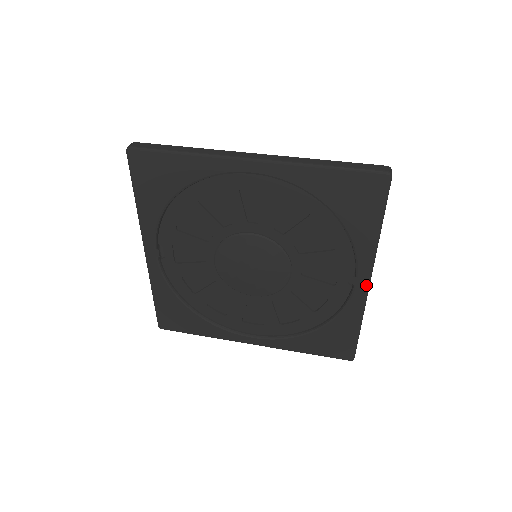
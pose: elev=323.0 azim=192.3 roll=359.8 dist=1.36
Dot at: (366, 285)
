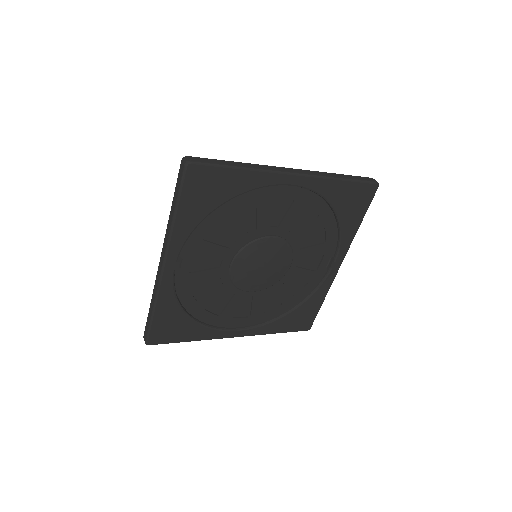
Dot at: (339, 267)
